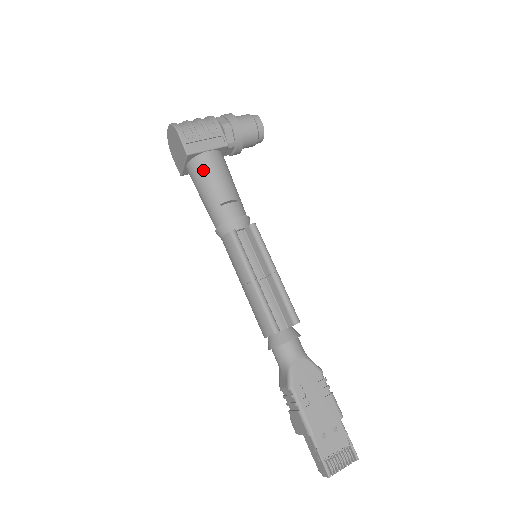
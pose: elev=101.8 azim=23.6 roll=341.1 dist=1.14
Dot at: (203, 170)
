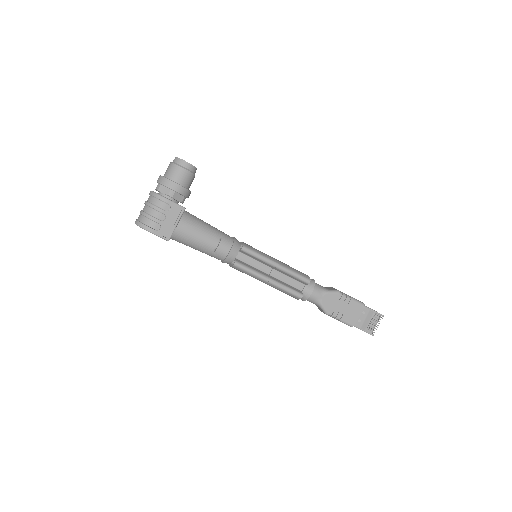
Dot at: (185, 239)
